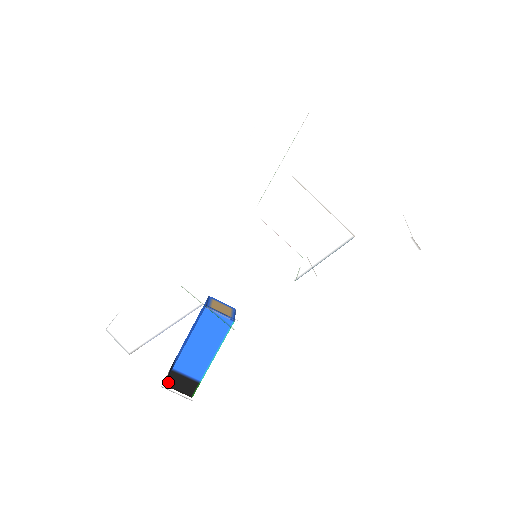
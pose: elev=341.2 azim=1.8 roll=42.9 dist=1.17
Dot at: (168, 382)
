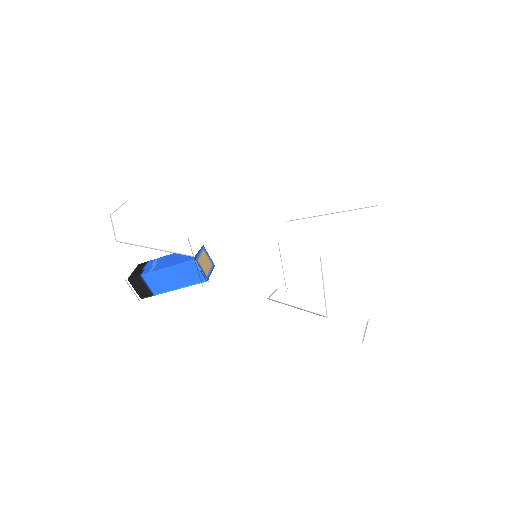
Dot at: (132, 280)
